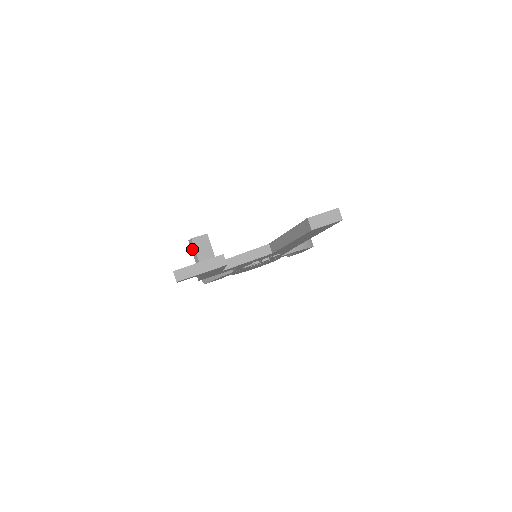
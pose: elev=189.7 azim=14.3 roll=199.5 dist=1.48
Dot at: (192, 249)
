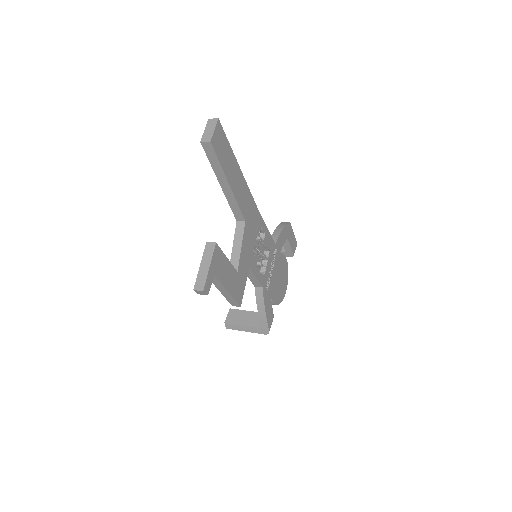
Dot at: (234, 328)
